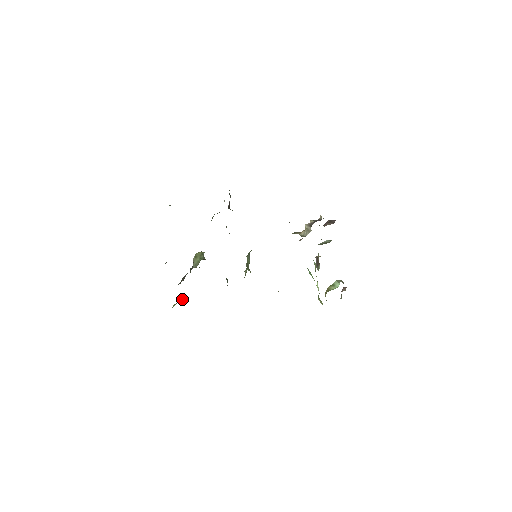
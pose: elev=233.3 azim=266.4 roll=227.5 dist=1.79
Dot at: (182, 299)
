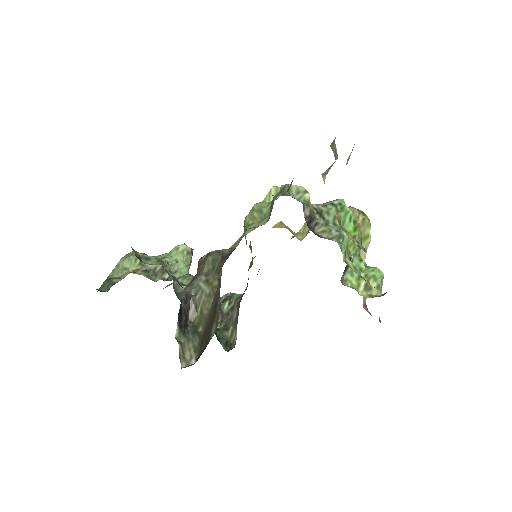
Dot at: occluded
